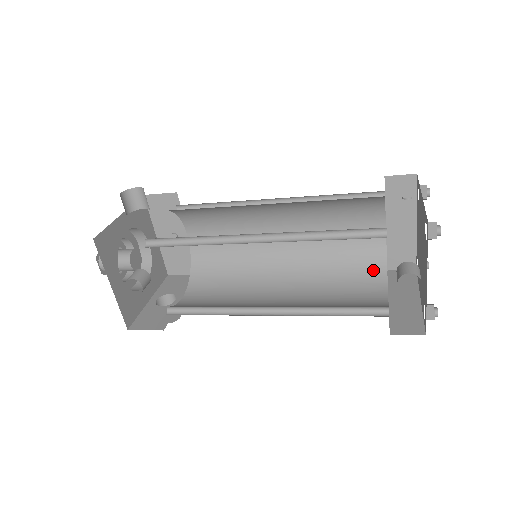
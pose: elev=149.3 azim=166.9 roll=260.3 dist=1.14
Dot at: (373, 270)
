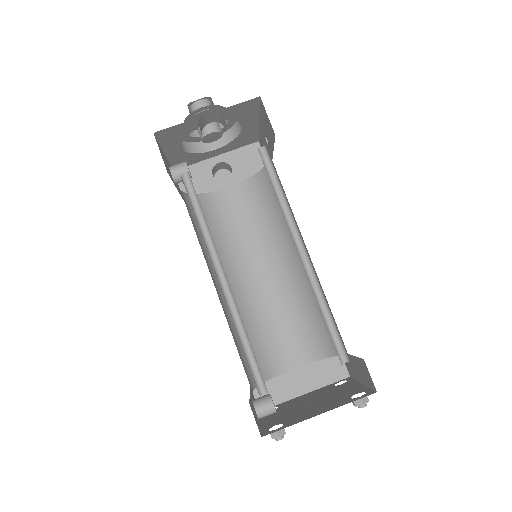
Dot at: (319, 347)
